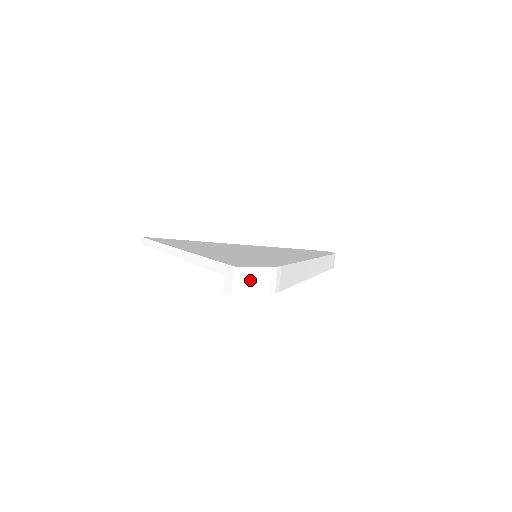
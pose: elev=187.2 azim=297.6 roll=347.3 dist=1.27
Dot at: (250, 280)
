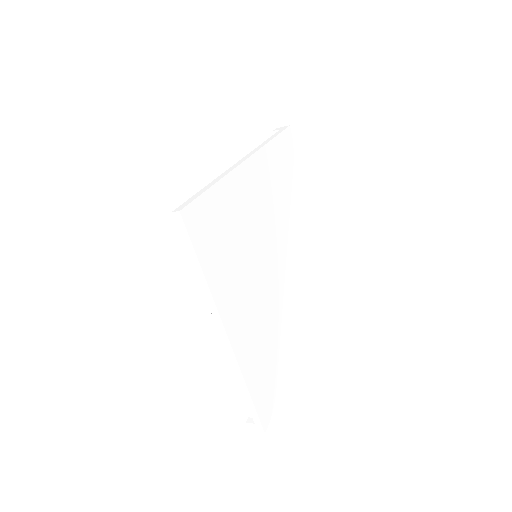
Dot at: occluded
